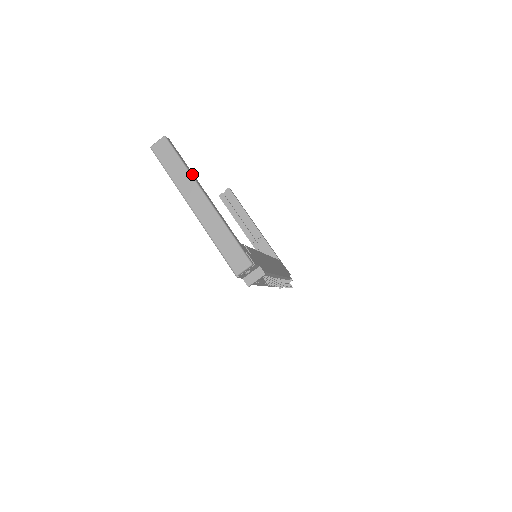
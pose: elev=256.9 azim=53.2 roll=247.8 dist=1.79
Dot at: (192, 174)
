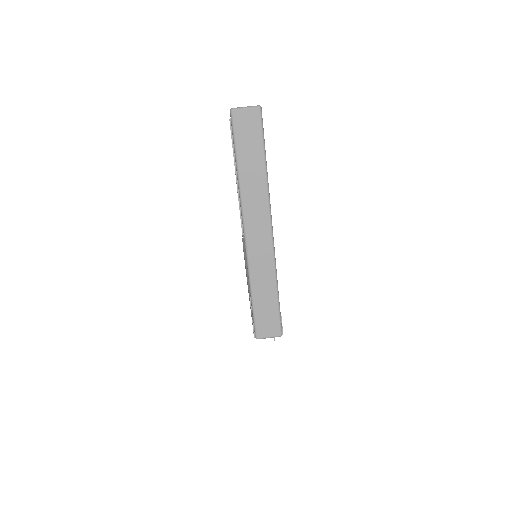
Dot at: (268, 184)
